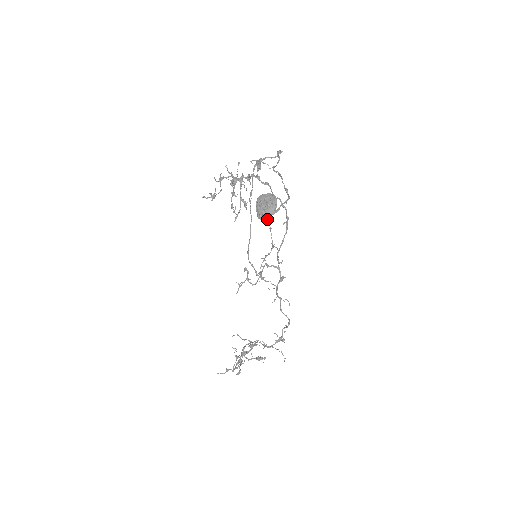
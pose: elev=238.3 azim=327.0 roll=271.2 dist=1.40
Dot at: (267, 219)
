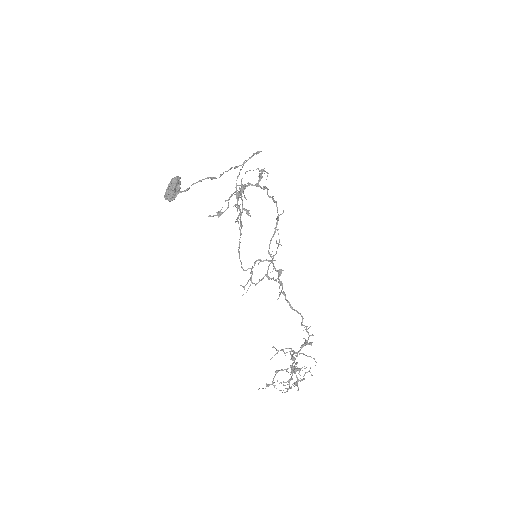
Dot at: (169, 197)
